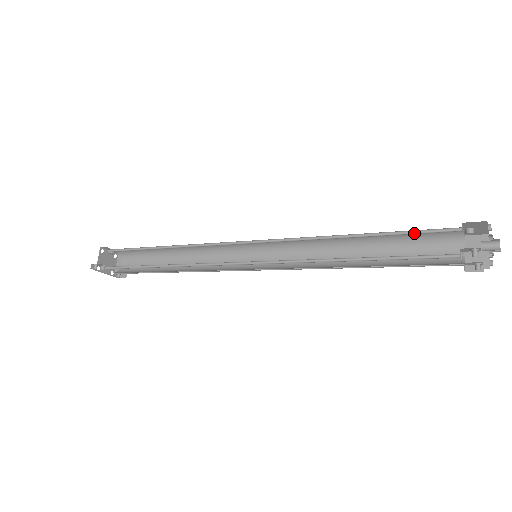
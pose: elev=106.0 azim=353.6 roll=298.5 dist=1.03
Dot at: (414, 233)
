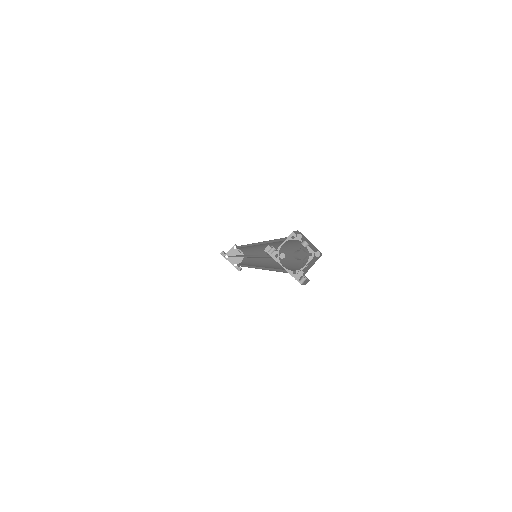
Dot at: (284, 240)
